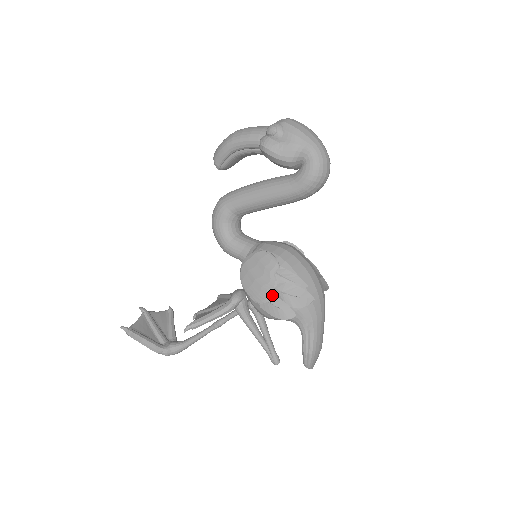
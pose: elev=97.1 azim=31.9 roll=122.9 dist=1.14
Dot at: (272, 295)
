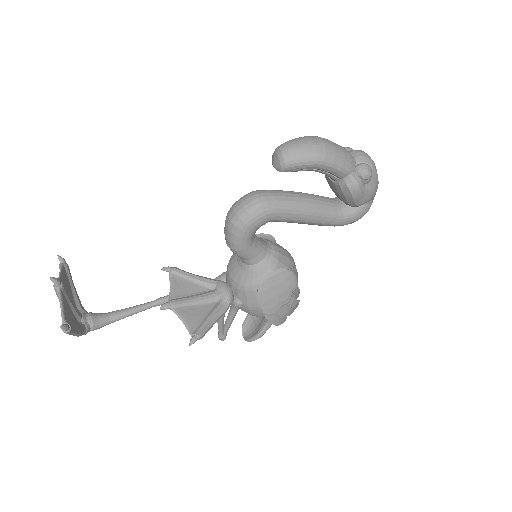
Dot at: (281, 309)
